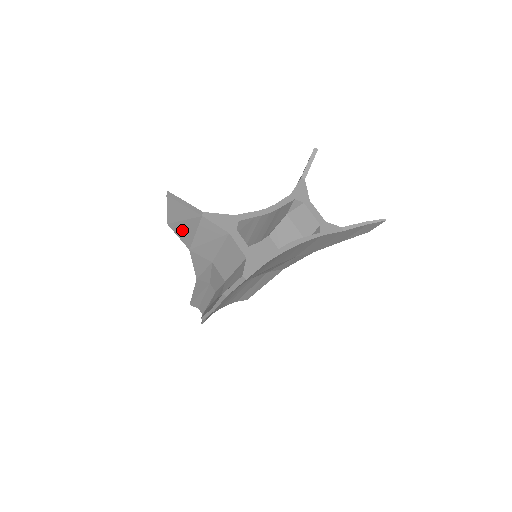
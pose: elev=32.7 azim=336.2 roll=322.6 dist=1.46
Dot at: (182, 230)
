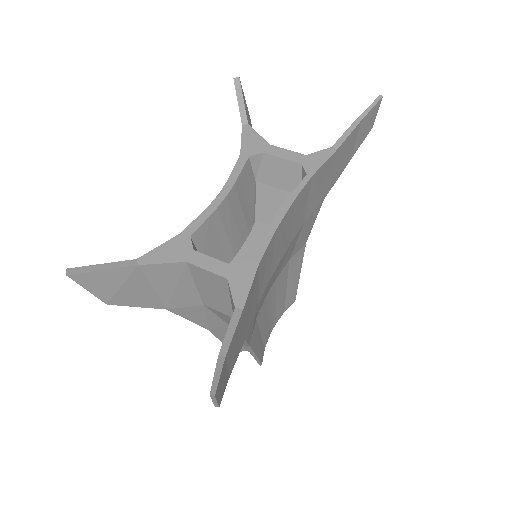
Dot at: (133, 297)
